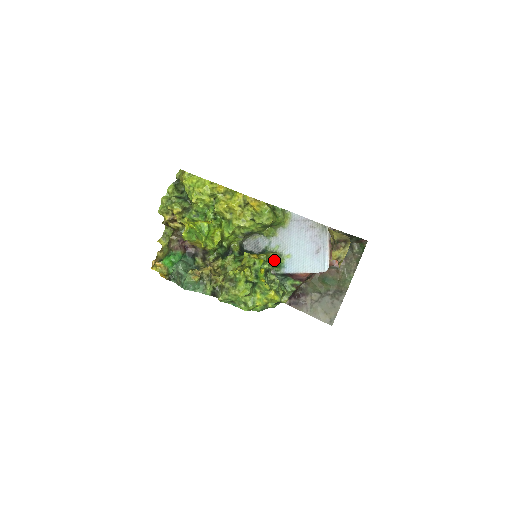
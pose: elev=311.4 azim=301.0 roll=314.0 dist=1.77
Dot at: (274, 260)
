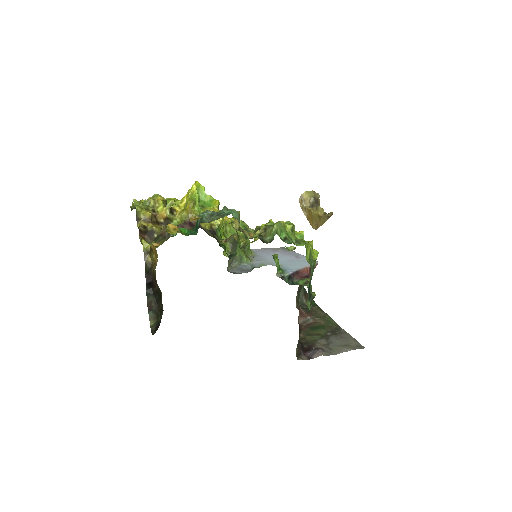
Dot at: (274, 256)
